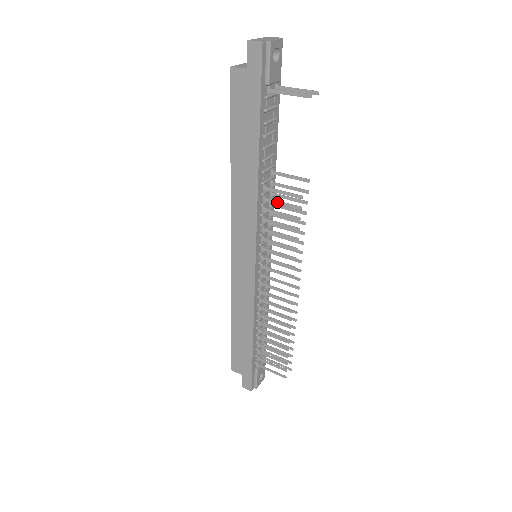
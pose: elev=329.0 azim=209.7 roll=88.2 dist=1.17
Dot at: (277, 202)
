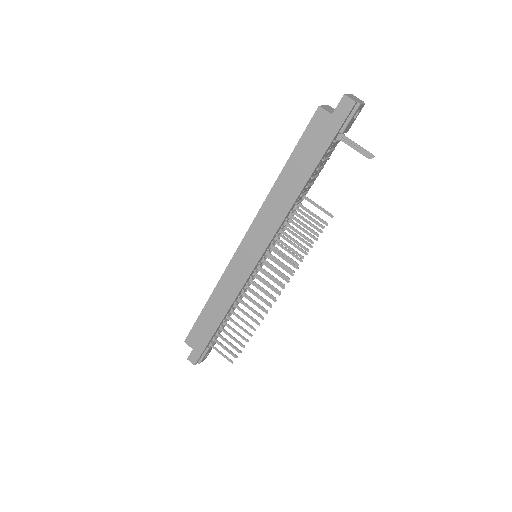
Dot at: (300, 222)
